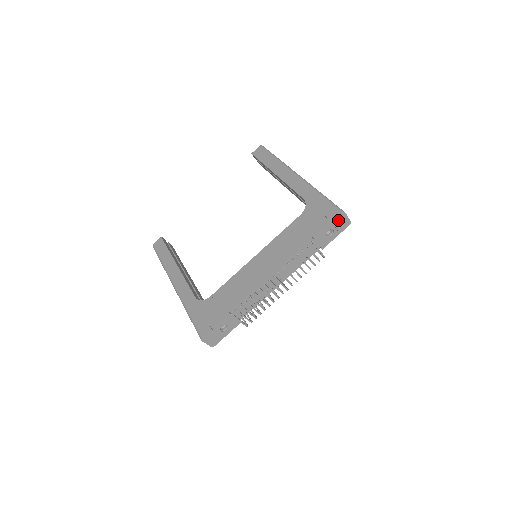
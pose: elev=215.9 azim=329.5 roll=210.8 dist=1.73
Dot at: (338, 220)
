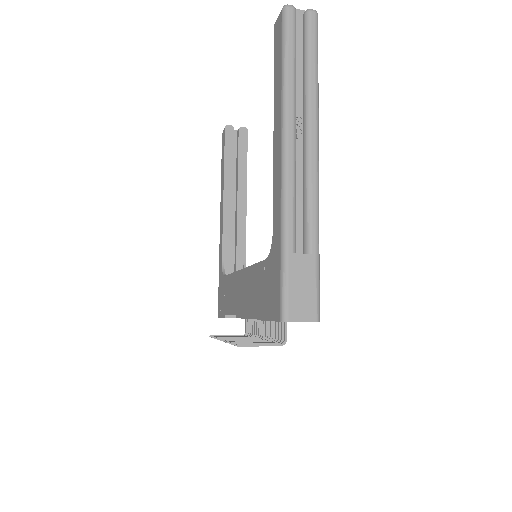
Dot at: occluded
